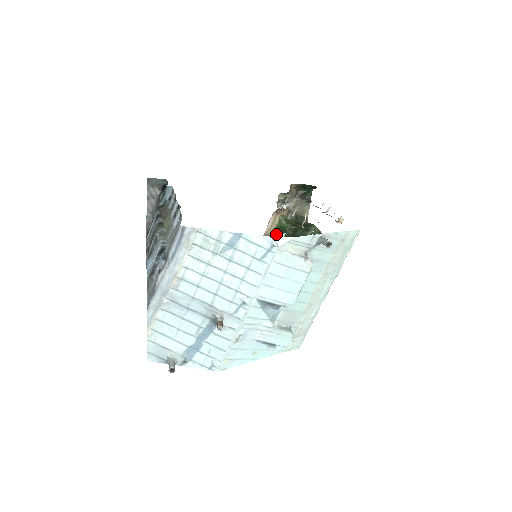
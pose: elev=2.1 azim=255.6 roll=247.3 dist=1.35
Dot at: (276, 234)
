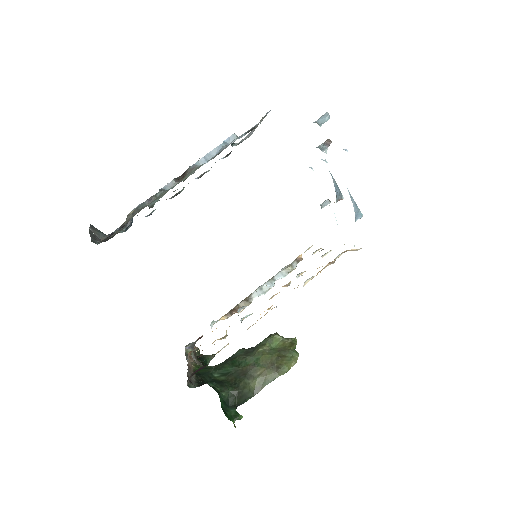
Dot at: (197, 374)
